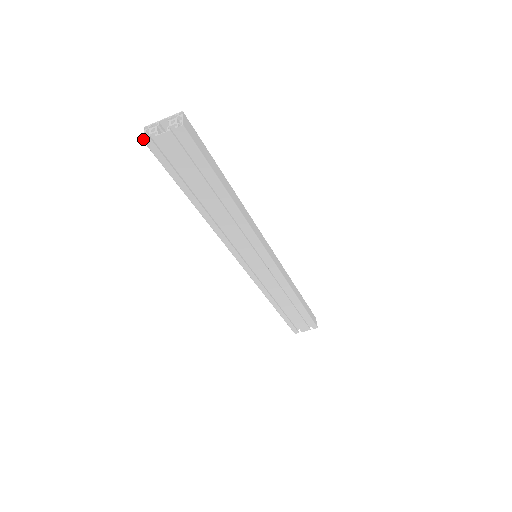
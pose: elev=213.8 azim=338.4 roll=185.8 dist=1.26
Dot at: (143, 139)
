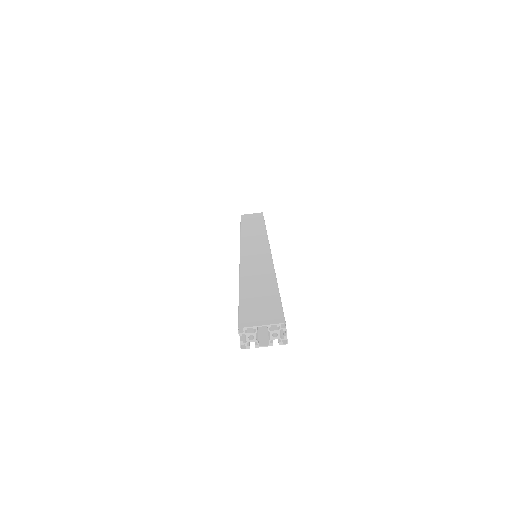
Dot at: (240, 346)
